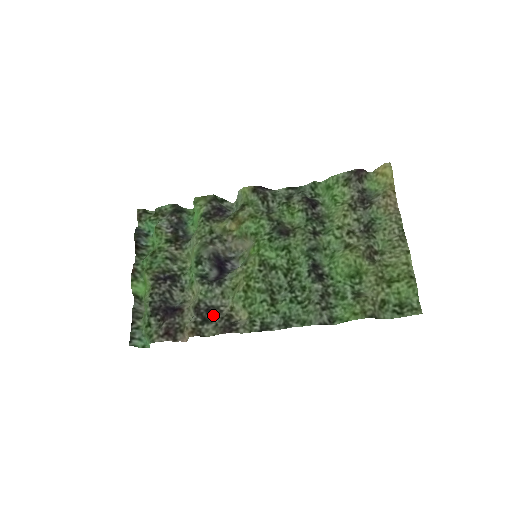
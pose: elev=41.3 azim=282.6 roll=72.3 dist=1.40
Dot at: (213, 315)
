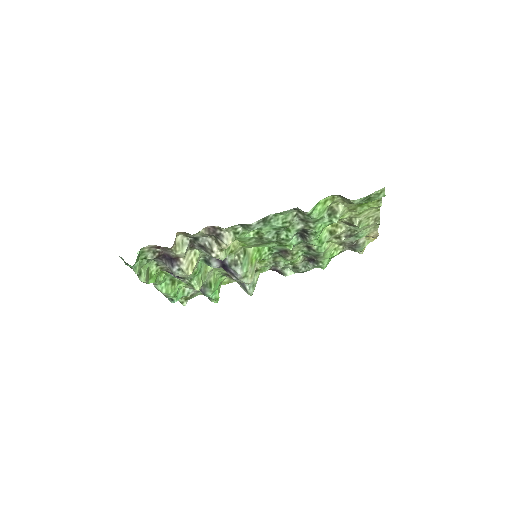
Dot at: (204, 242)
